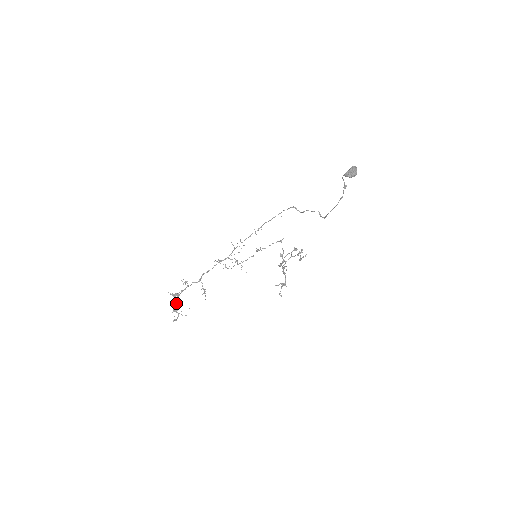
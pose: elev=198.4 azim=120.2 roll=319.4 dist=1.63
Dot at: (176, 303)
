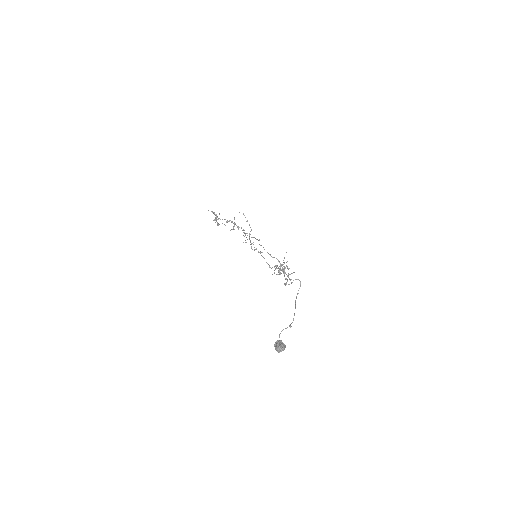
Dot at: occluded
